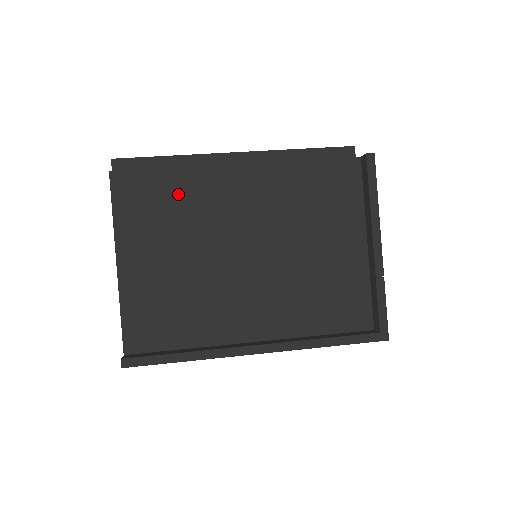
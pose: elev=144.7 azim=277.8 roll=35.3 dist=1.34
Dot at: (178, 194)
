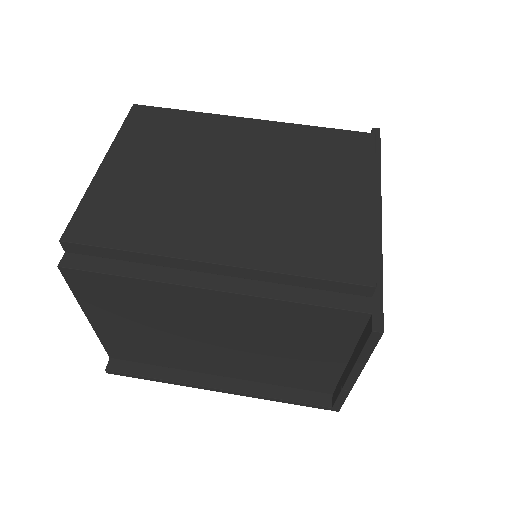
Dot at: (140, 296)
